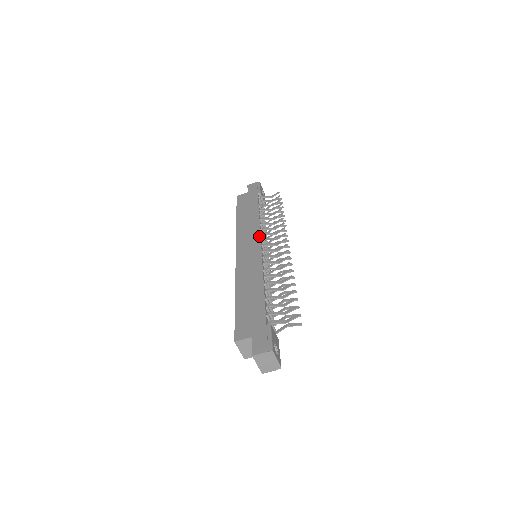
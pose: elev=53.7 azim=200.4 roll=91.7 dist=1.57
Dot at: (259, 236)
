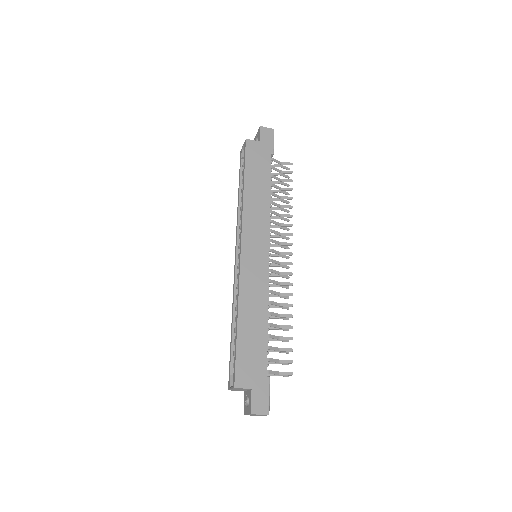
Dot at: (268, 237)
